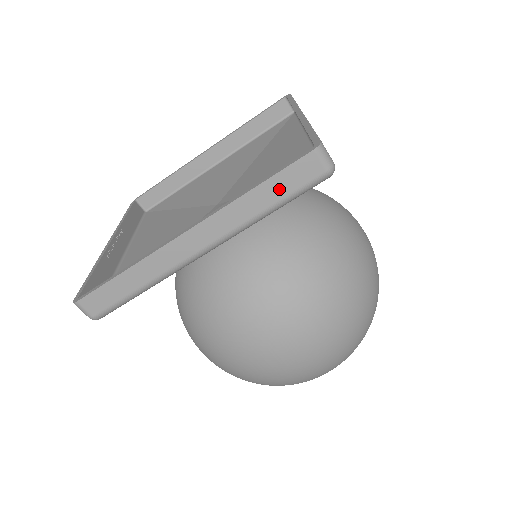
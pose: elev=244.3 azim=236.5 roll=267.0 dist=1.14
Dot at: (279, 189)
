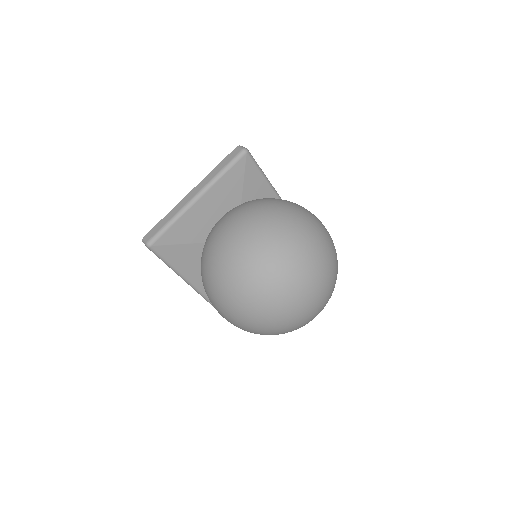
Dot at: (226, 162)
